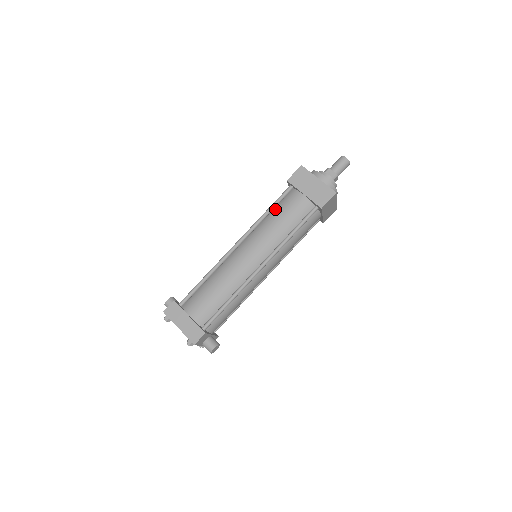
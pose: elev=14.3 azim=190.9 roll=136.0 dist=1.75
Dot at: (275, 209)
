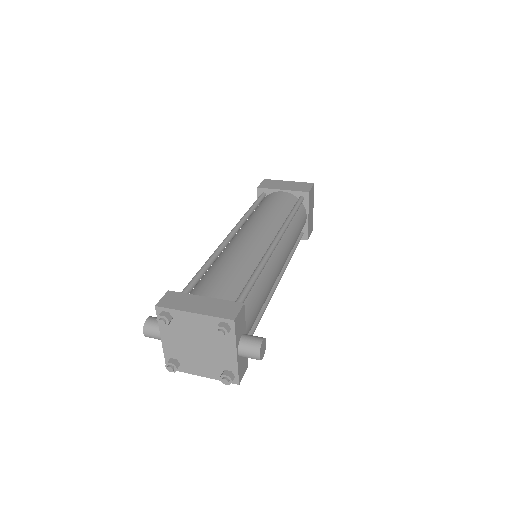
Dot at: (257, 207)
